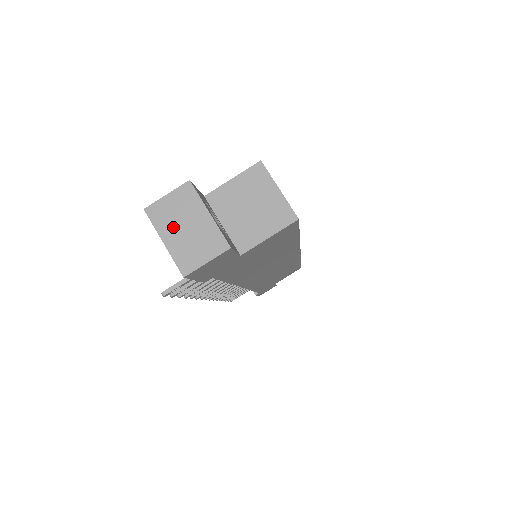
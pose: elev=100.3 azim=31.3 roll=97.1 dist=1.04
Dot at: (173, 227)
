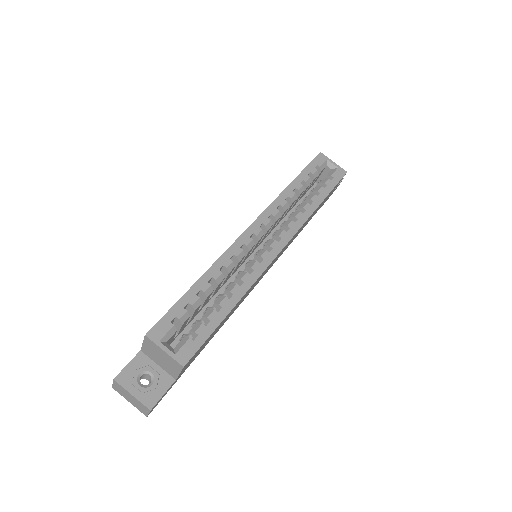
Dot at: (126, 397)
